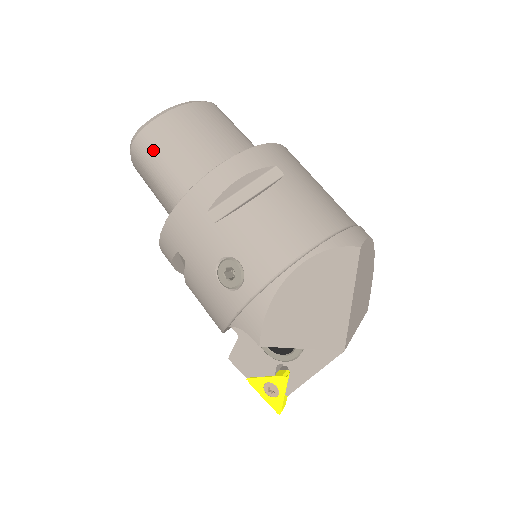
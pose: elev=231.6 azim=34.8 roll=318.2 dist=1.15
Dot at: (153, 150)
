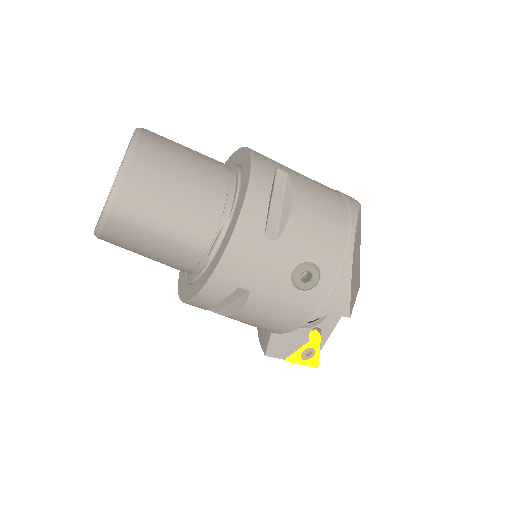
Dot at: (149, 203)
